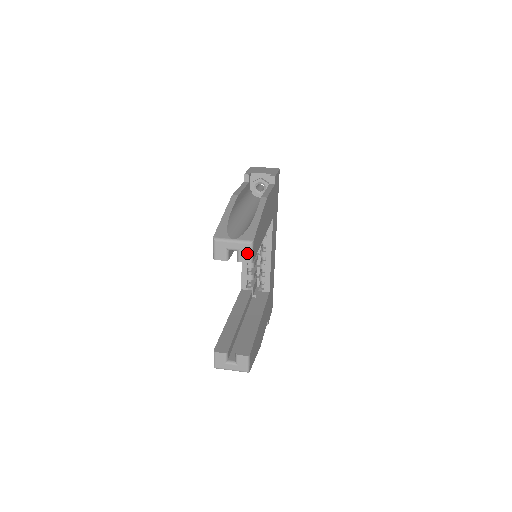
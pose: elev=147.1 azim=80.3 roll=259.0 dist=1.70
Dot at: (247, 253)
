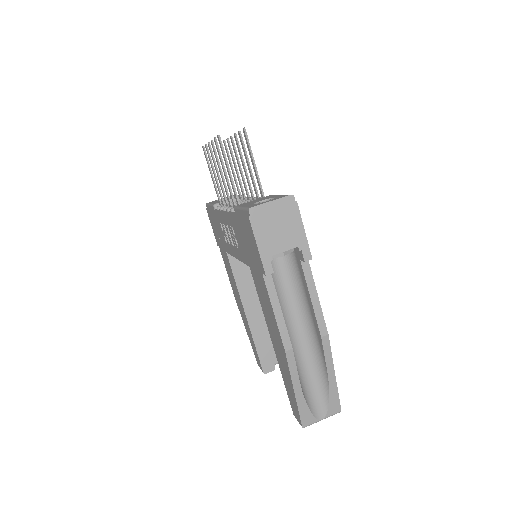
Dot at: occluded
